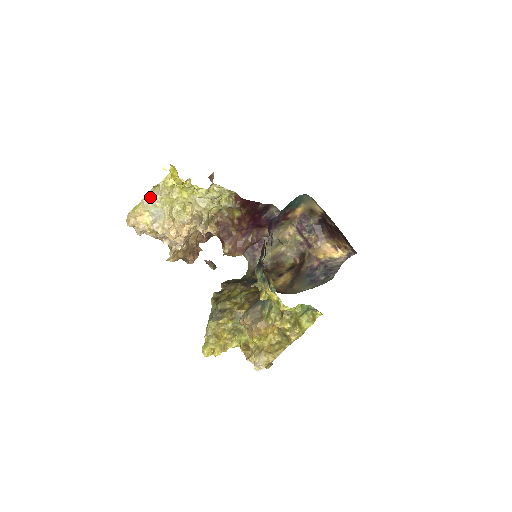
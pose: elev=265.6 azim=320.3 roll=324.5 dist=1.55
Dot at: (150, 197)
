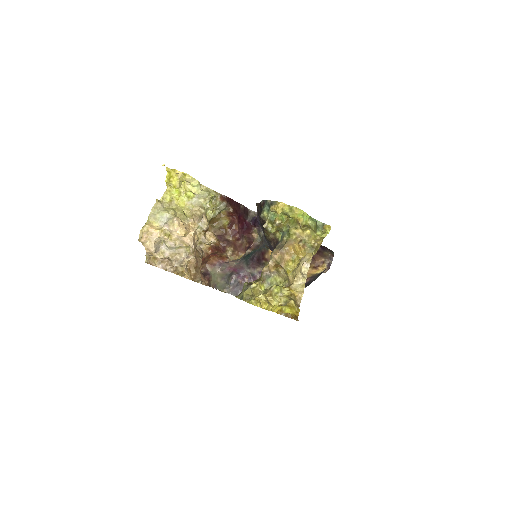
Dot at: (155, 211)
